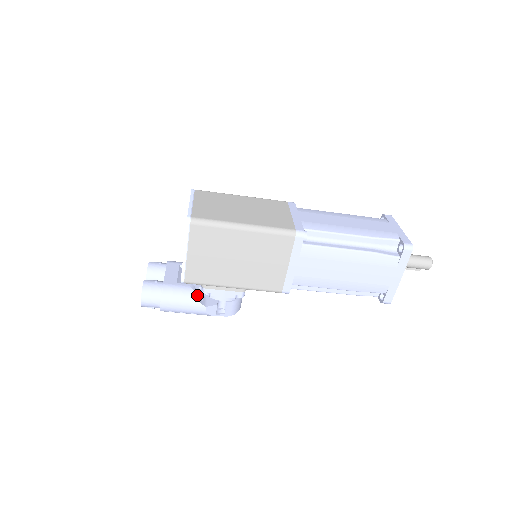
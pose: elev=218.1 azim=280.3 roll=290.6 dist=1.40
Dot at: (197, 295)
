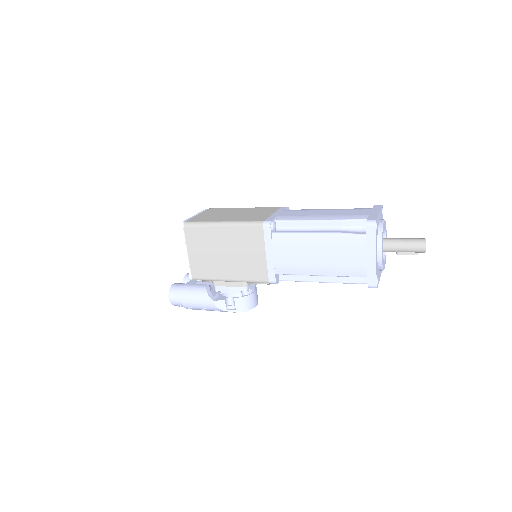
Dot at: (208, 292)
